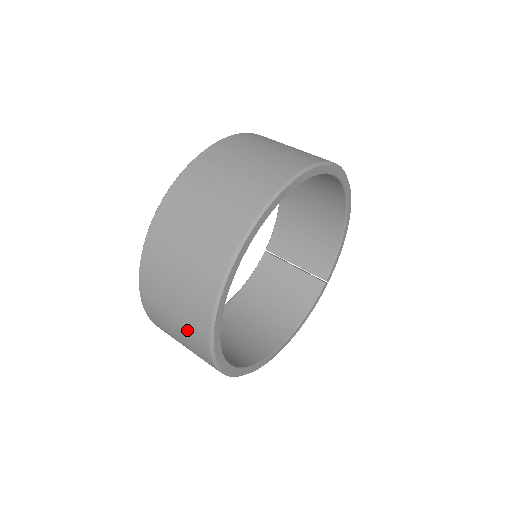
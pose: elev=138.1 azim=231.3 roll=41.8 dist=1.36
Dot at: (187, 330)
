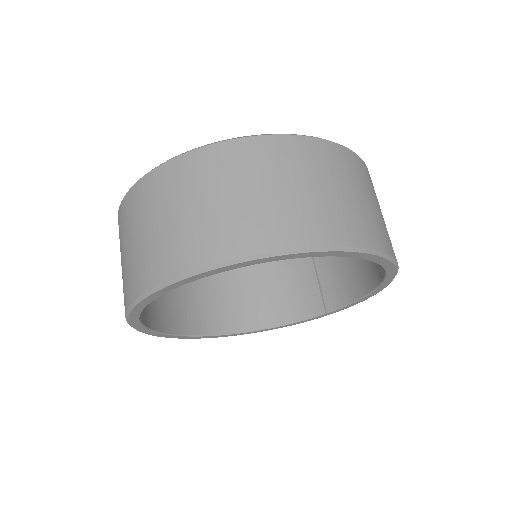
Dot at: occluded
